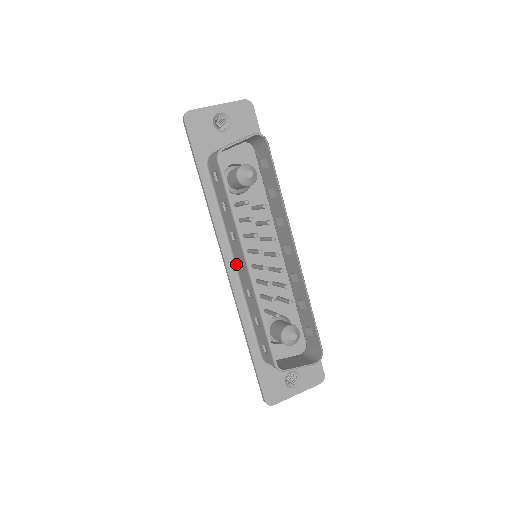
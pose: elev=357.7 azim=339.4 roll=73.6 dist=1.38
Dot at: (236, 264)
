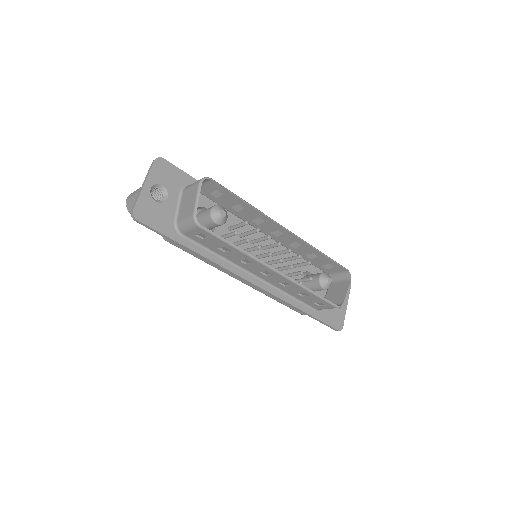
Dot at: (257, 275)
